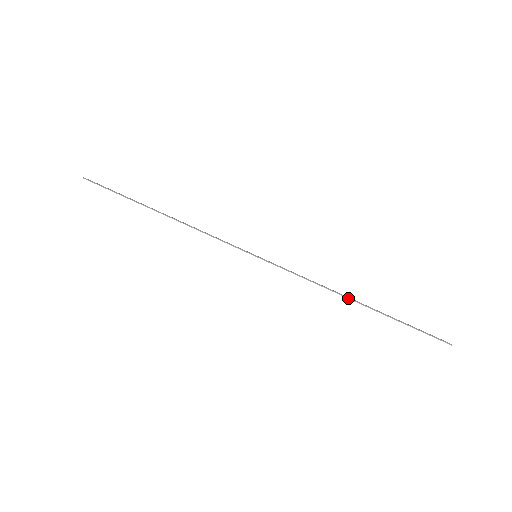
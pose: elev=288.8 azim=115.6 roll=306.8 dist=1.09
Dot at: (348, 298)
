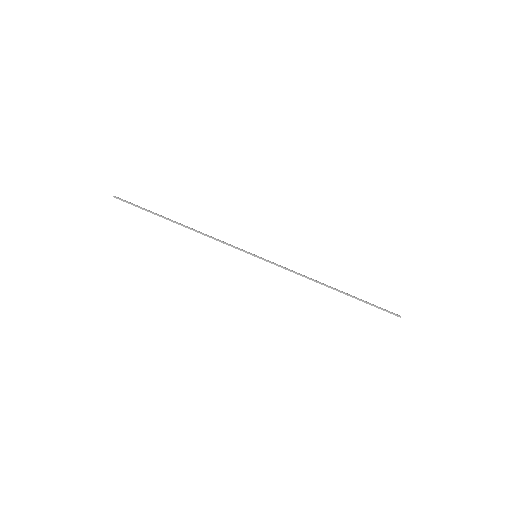
Dot at: (326, 286)
